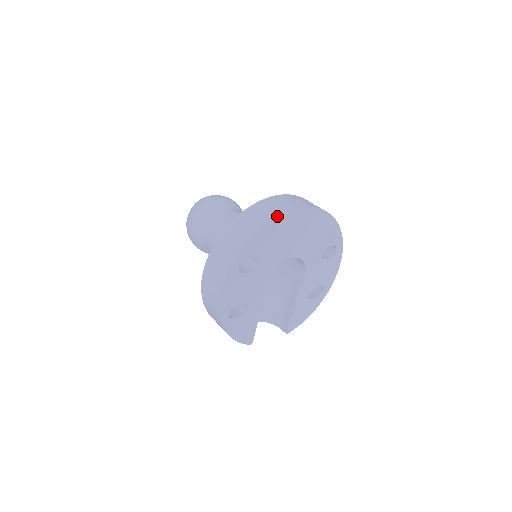
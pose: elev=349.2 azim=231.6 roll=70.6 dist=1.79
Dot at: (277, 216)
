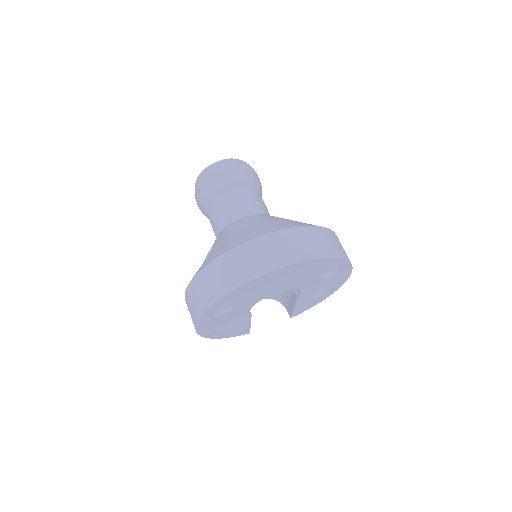
Dot at: (244, 284)
